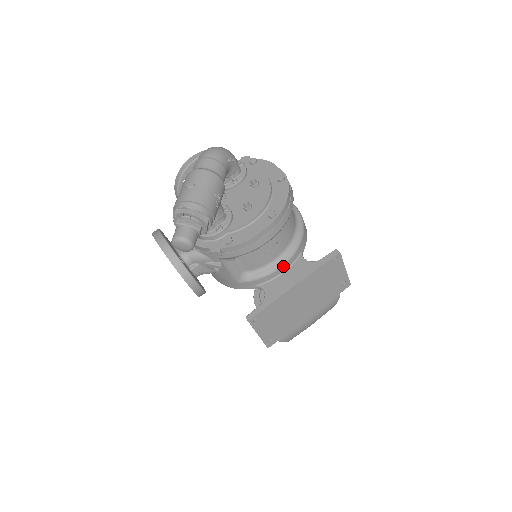
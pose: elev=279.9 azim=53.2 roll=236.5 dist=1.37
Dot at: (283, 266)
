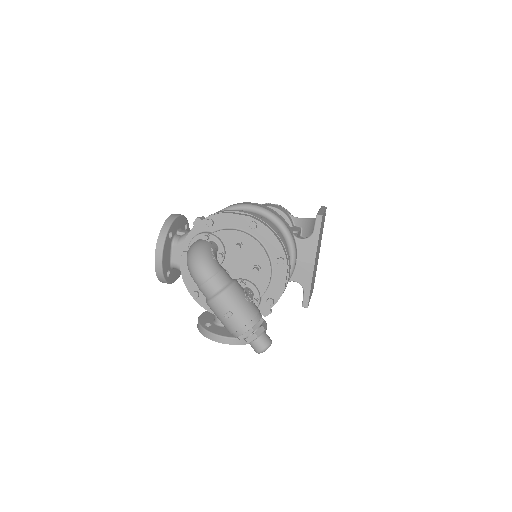
Dot at: (295, 260)
